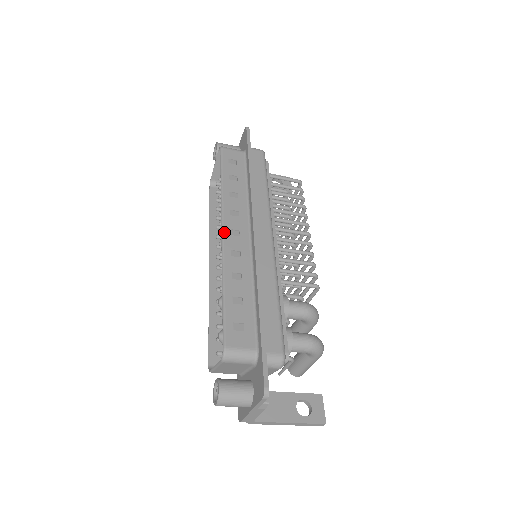
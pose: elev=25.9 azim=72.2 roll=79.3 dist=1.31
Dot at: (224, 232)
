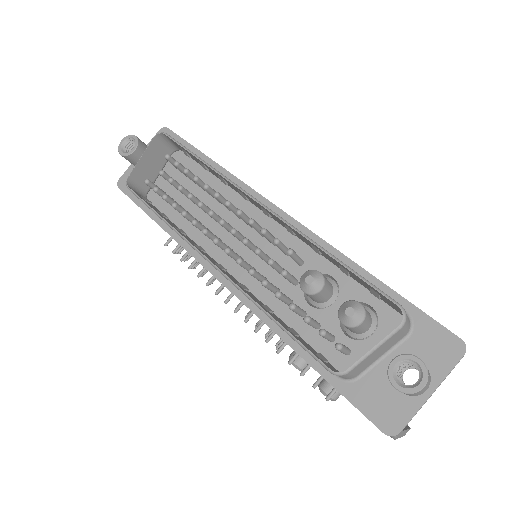
Dot at: (263, 204)
